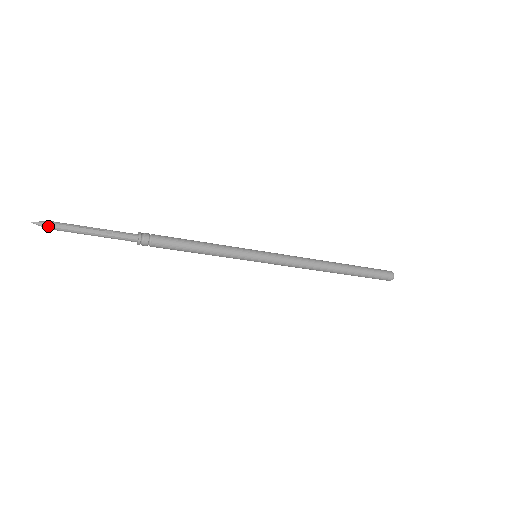
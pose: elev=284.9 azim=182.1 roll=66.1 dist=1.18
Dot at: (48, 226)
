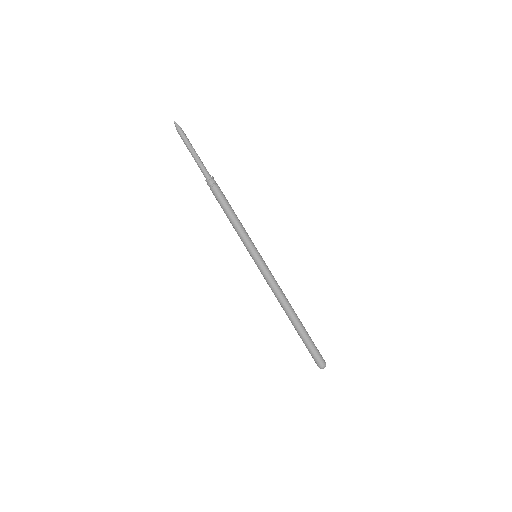
Dot at: (177, 130)
